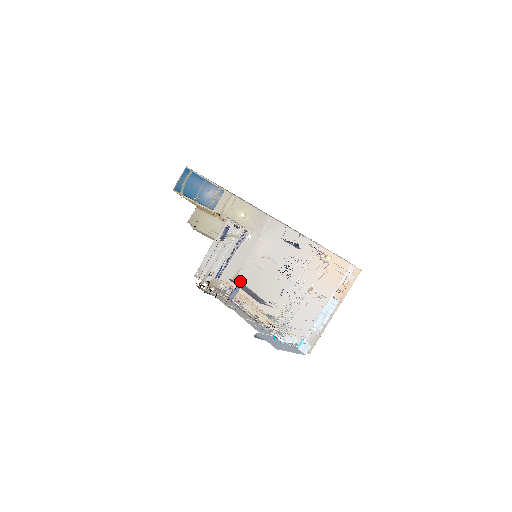
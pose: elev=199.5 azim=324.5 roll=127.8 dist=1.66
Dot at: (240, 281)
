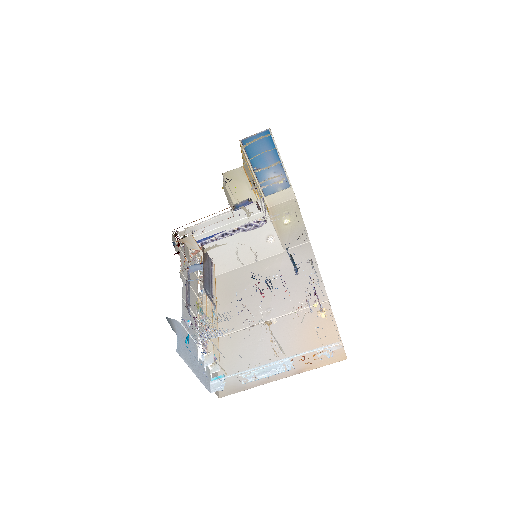
Dot at: occluded
